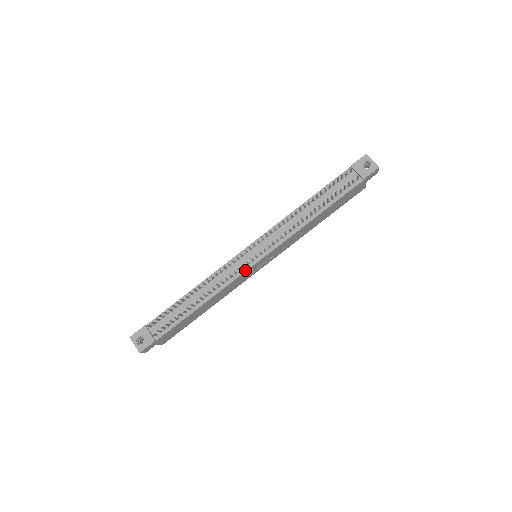
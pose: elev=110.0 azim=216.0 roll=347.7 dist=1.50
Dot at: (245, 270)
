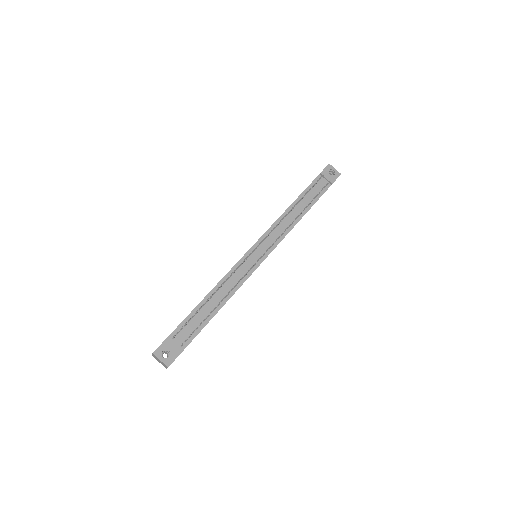
Dot at: (255, 268)
